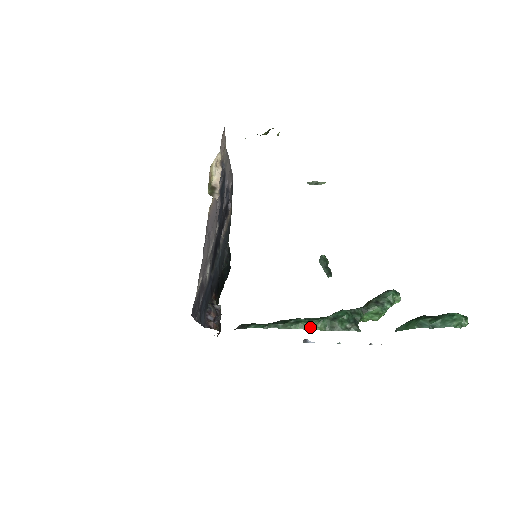
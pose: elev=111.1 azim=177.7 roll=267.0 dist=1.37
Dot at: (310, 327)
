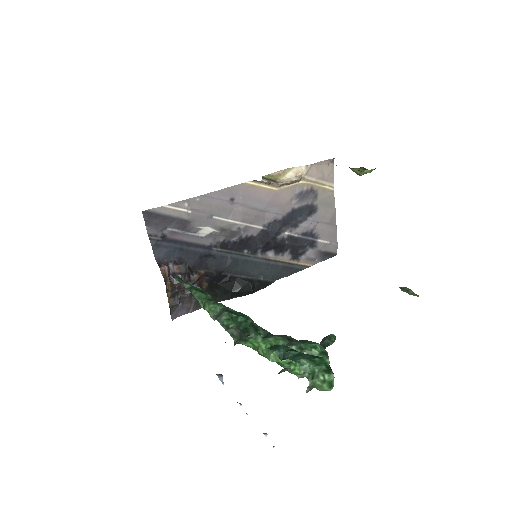
Dot at: (205, 303)
